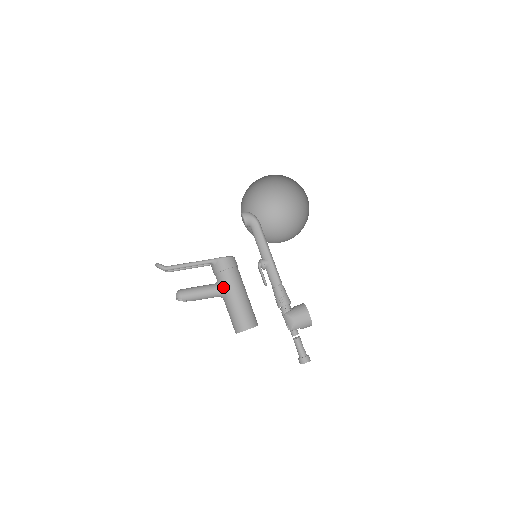
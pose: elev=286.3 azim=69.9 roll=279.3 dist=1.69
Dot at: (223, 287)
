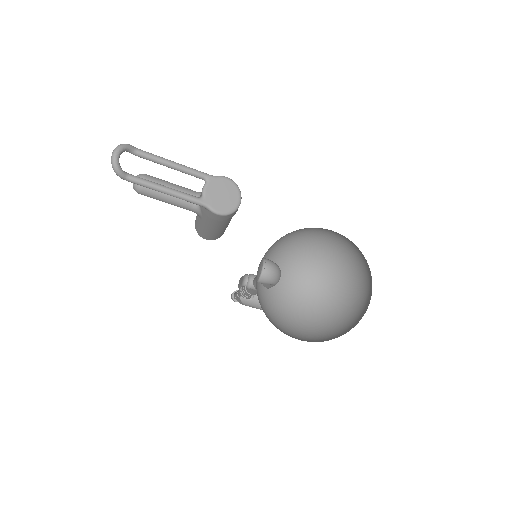
Dot at: (201, 217)
